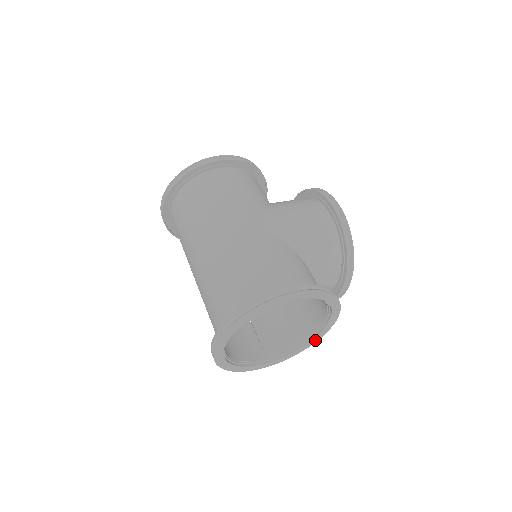
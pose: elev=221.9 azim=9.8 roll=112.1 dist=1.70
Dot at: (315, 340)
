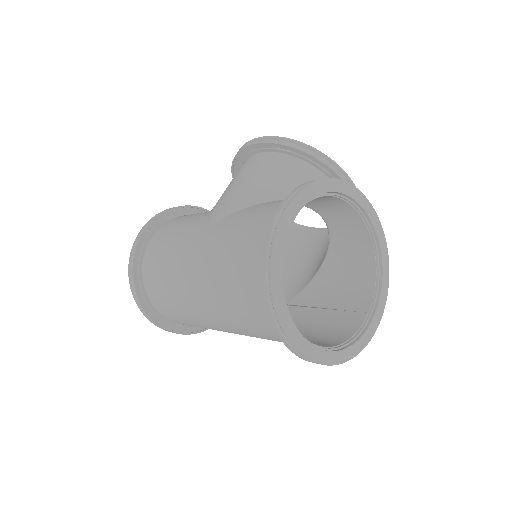
Dot at: (383, 246)
